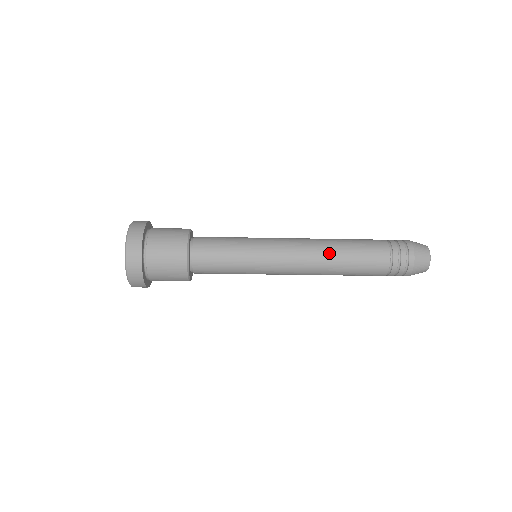
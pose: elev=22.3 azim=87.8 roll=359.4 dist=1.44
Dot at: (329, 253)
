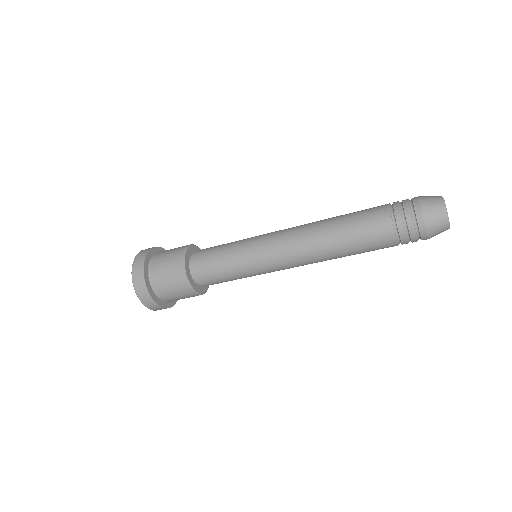
Dot at: (321, 221)
